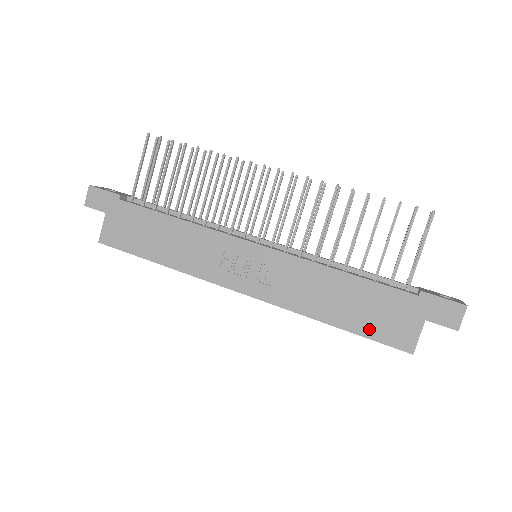
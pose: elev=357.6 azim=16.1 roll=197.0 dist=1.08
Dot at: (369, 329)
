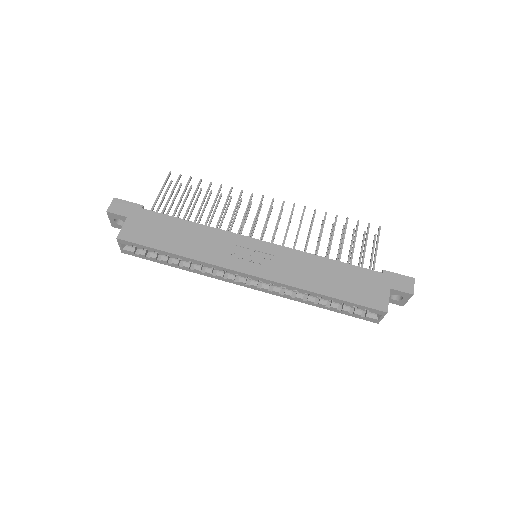
Dot at: (353, 296)
